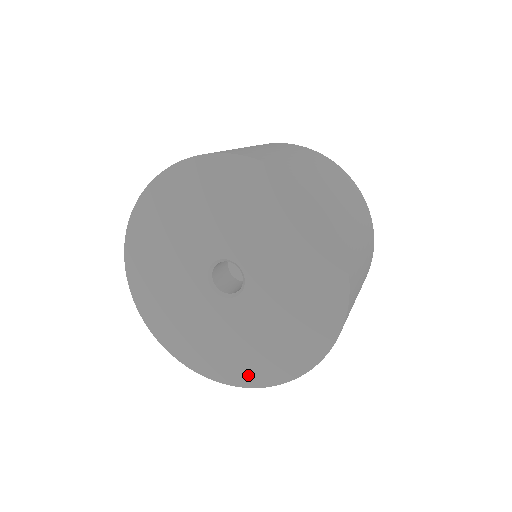
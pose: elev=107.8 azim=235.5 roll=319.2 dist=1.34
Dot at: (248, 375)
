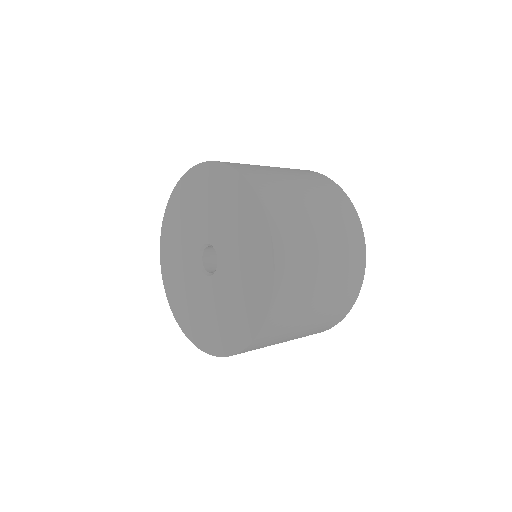
Dot at: (188, 326)
